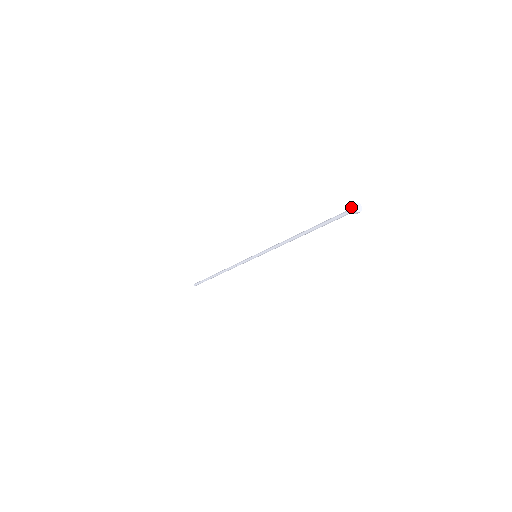
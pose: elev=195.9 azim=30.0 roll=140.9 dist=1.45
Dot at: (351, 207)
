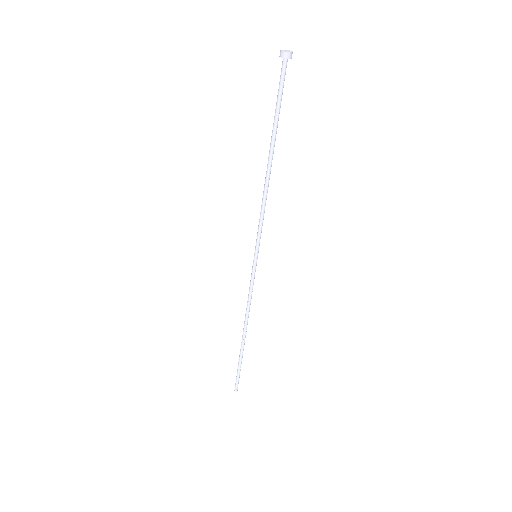
Dot at: (280, 56)
